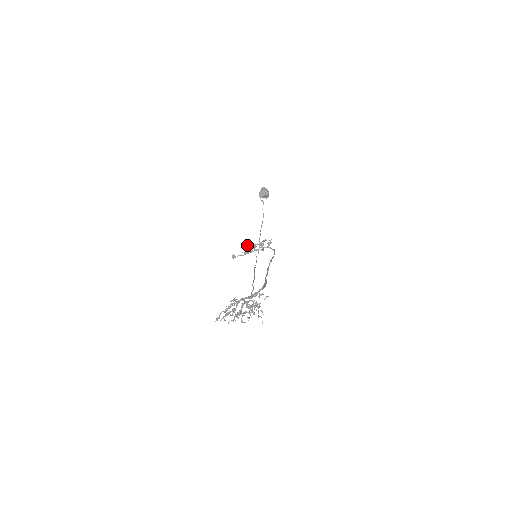
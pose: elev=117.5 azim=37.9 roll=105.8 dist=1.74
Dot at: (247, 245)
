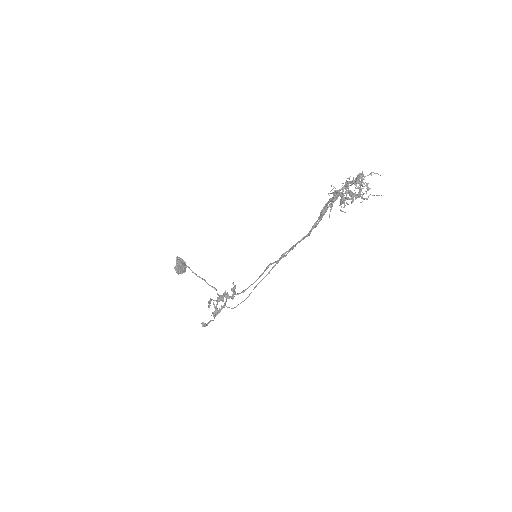
Dot at: (209, 307)
